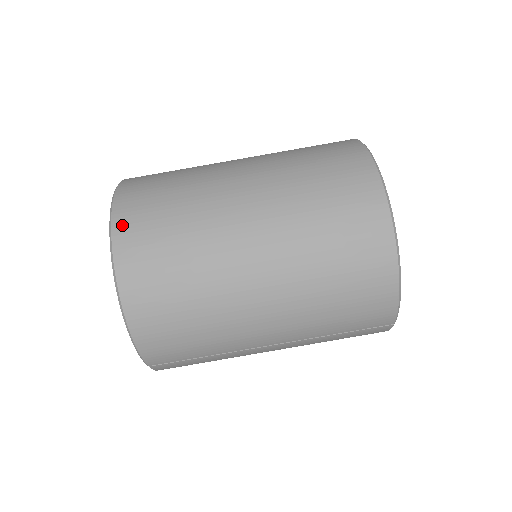
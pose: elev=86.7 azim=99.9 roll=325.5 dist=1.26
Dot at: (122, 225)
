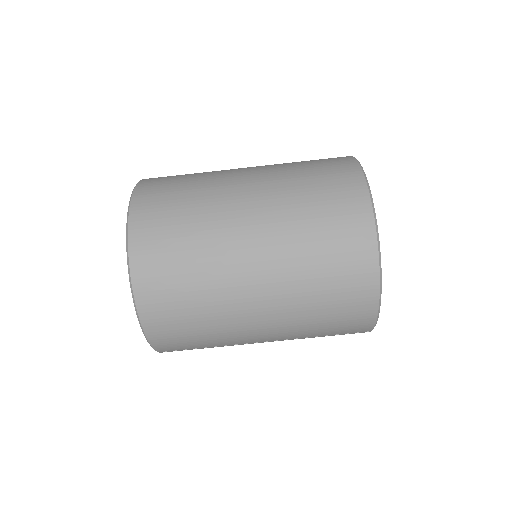
Dot at: (138, 242)
